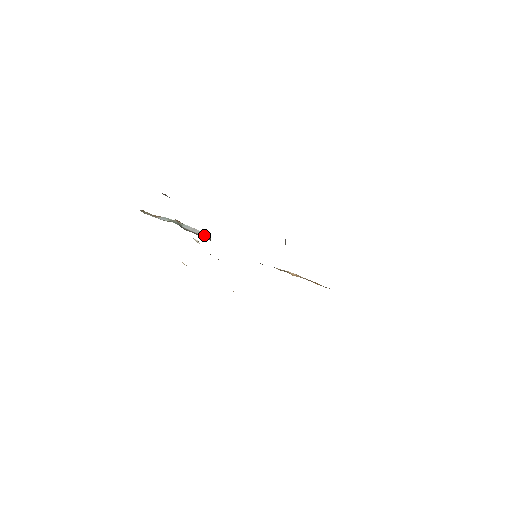
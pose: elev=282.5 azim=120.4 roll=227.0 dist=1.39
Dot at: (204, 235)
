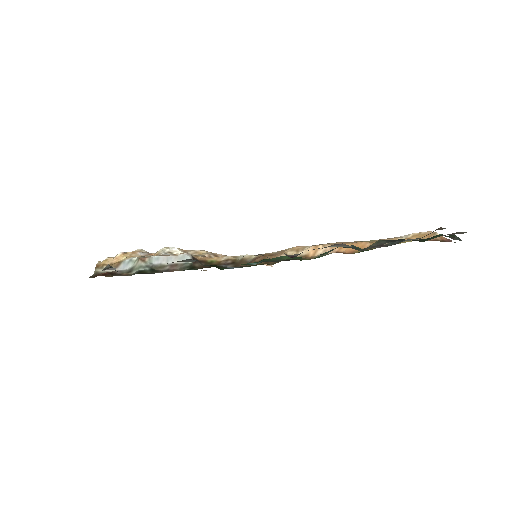
Dot at: occluded
